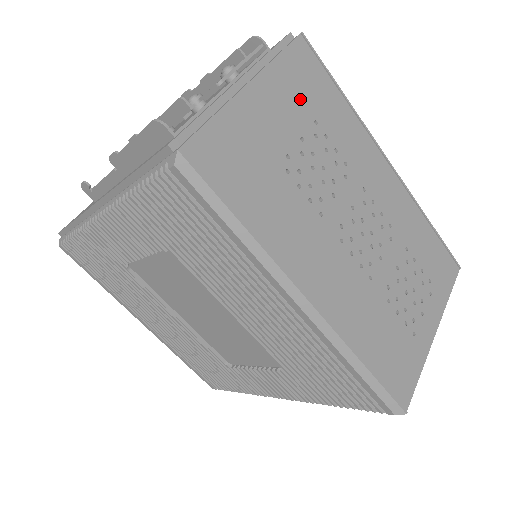
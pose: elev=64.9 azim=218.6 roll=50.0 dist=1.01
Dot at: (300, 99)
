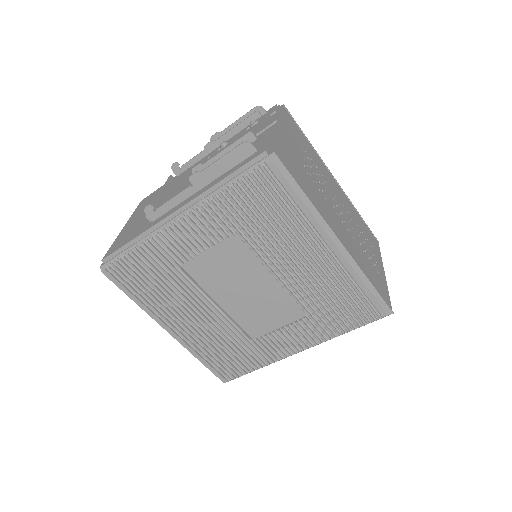
Dot at: (296, 138)
